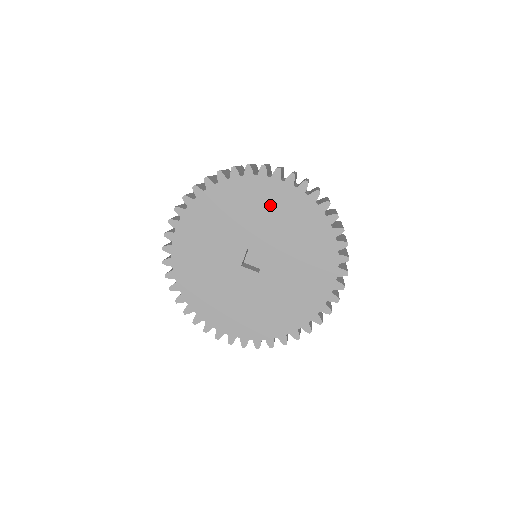
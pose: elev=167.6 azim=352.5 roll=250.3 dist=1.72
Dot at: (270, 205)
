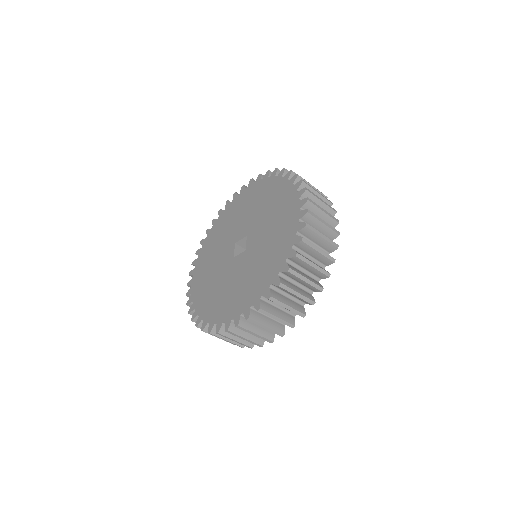
Dot at: (243, 206)
